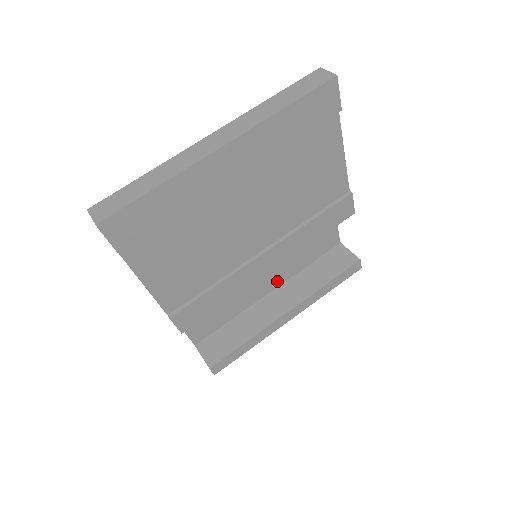
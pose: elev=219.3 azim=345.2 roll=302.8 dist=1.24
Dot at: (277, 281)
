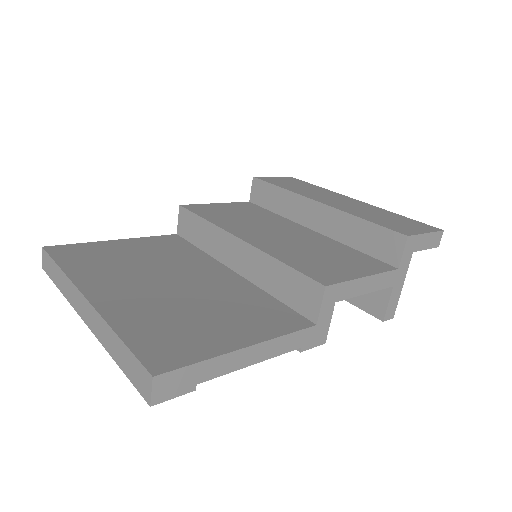
Dot at: occluded
